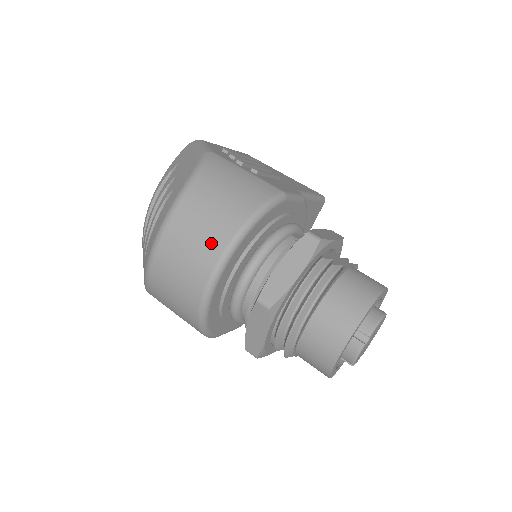
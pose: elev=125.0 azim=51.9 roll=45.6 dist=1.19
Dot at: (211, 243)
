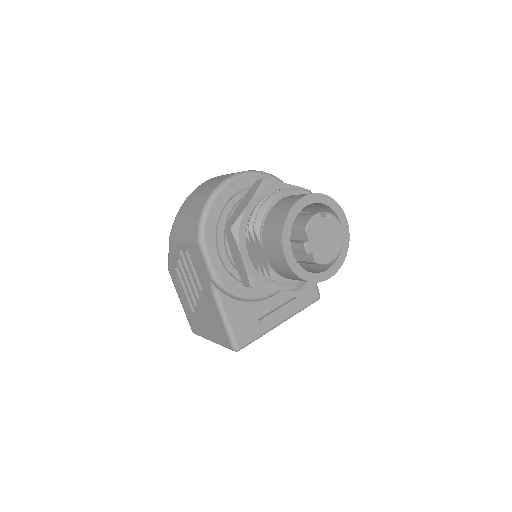
Dot at: occluded
